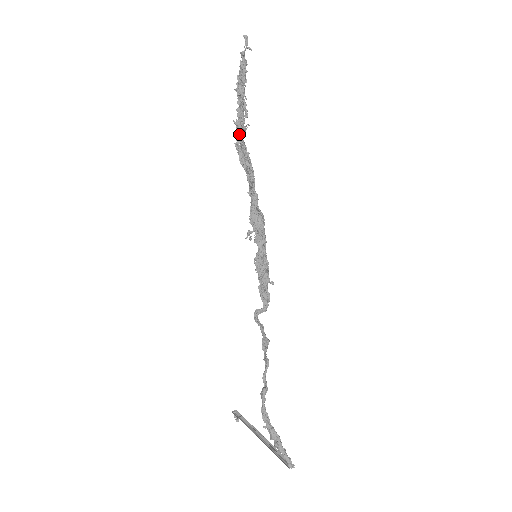
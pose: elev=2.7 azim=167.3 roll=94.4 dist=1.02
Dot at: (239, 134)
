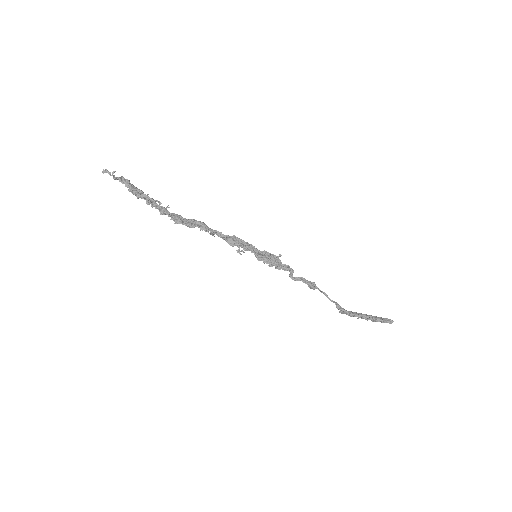
Dot at: (170, 216)
